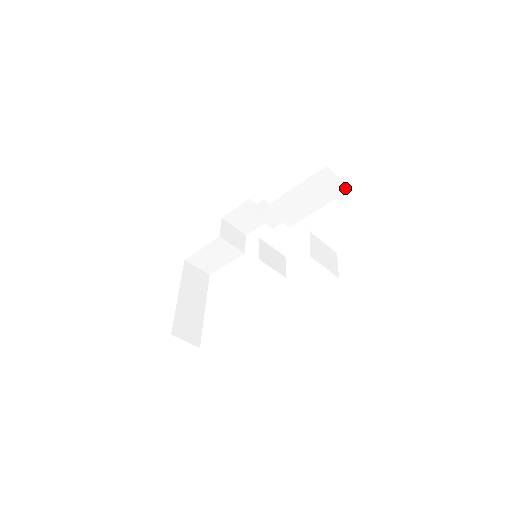
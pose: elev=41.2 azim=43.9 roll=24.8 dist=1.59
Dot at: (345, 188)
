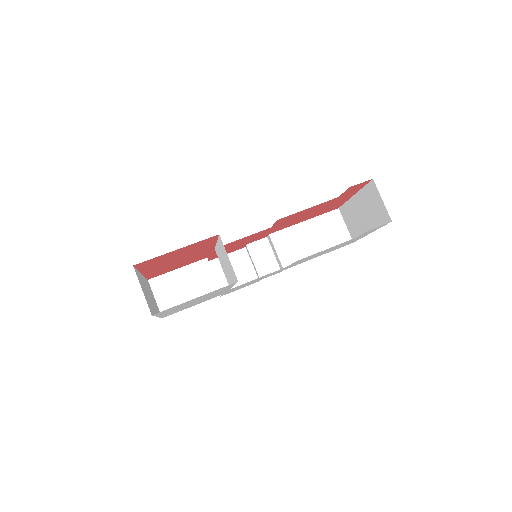
Dot at: (348, 239)
